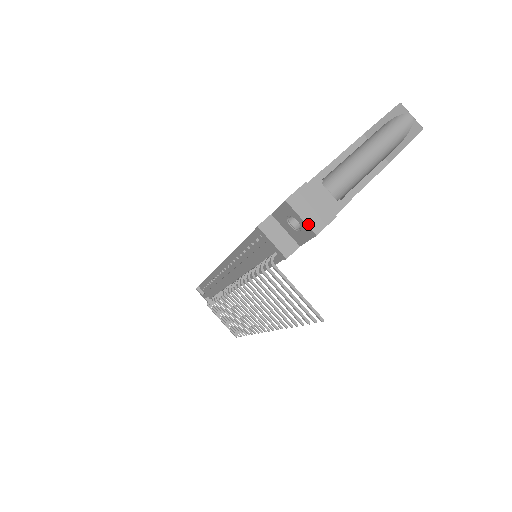
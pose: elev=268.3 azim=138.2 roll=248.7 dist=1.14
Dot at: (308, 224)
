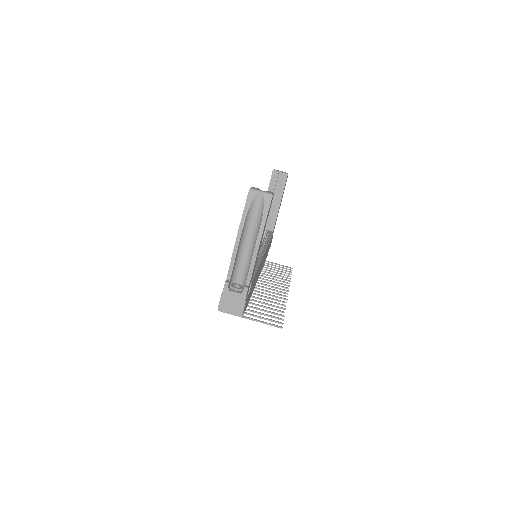
Dot at: (235, 314)
